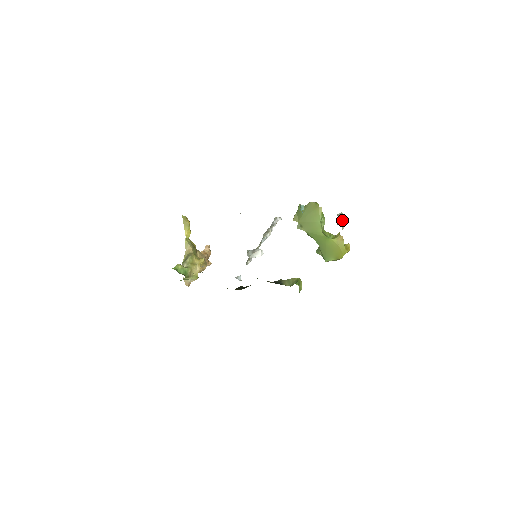
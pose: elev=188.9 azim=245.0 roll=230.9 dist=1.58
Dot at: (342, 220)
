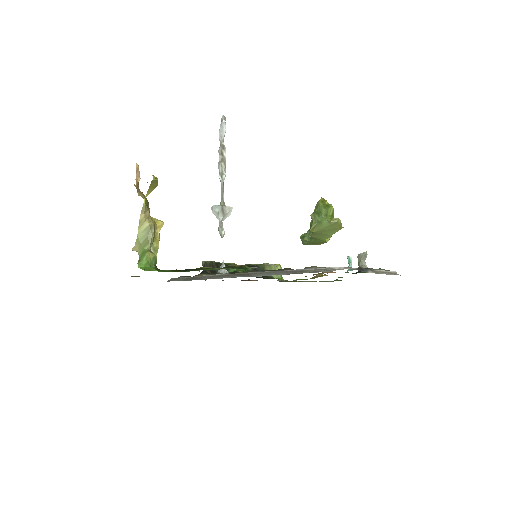
Dot at: occluded
